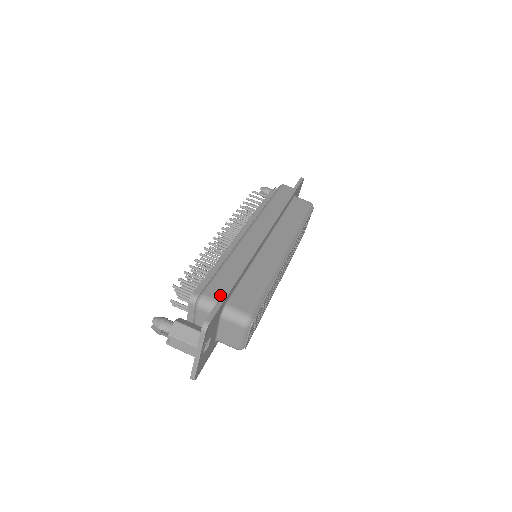
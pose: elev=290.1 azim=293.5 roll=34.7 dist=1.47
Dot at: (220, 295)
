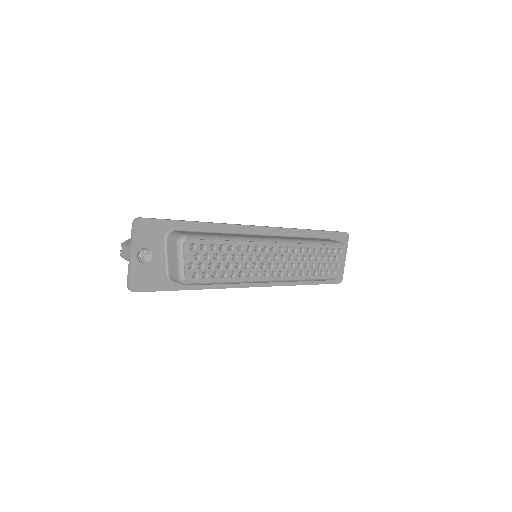
Dot at: occluded
